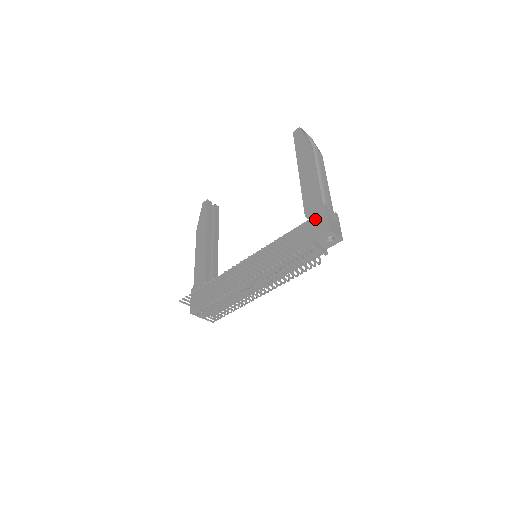
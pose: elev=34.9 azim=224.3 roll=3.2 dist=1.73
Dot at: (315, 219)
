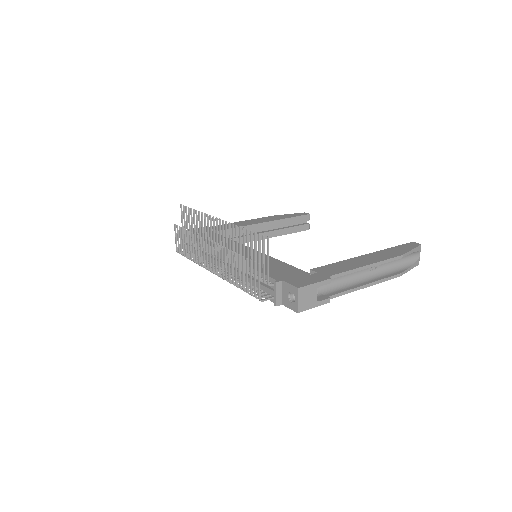
Dot at: (309, 276)
